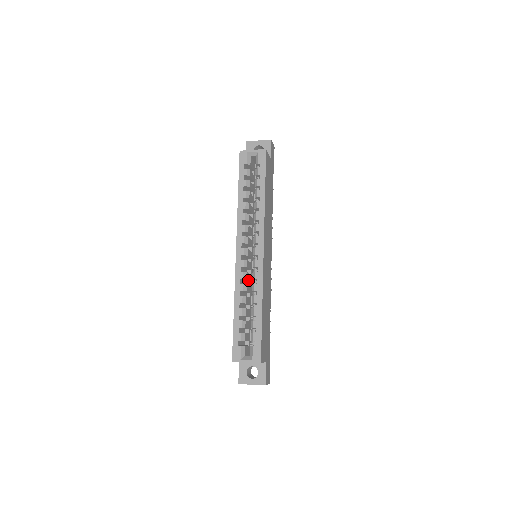
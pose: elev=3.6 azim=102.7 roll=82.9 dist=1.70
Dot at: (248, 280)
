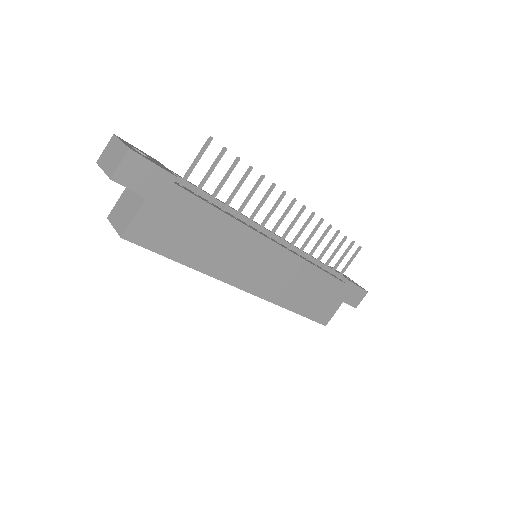
Dot at: occluded
